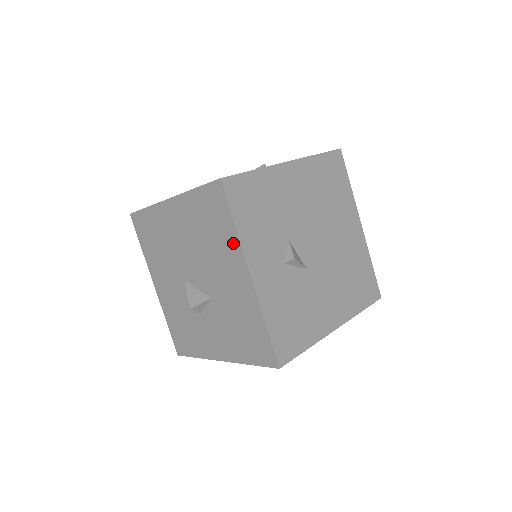
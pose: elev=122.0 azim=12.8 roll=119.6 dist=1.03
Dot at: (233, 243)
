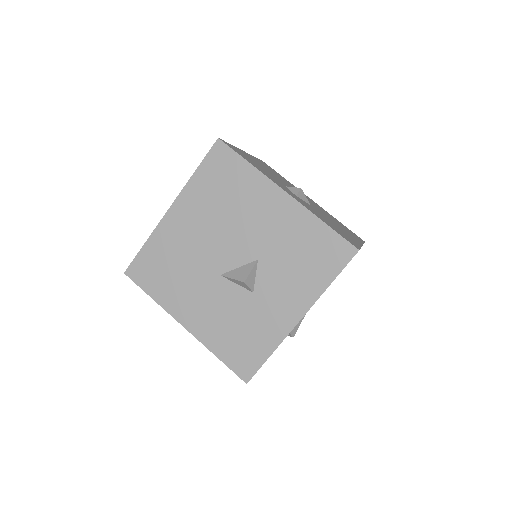
Dot at: (255, 180)
